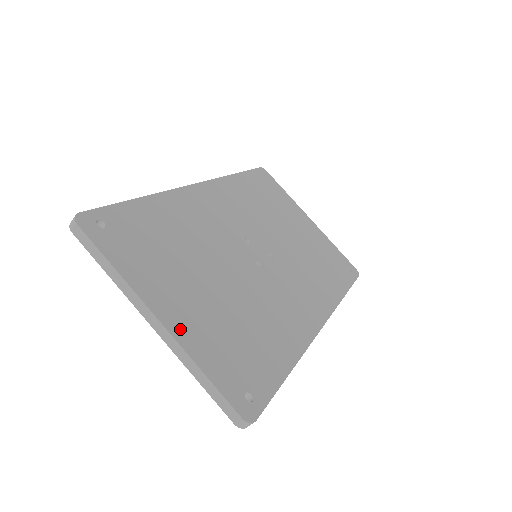
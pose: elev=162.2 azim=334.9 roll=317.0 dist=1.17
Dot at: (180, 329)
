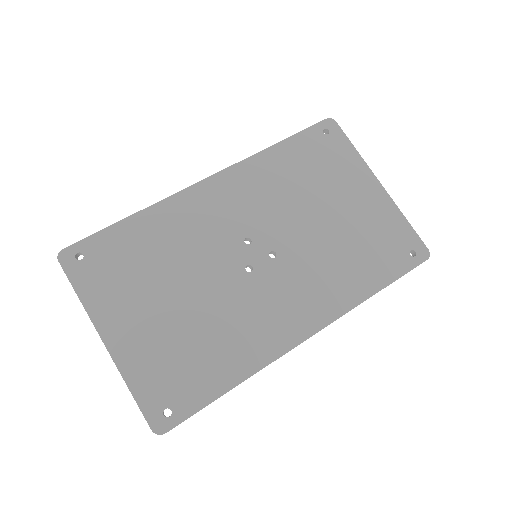
Dot at: (121, 351)
